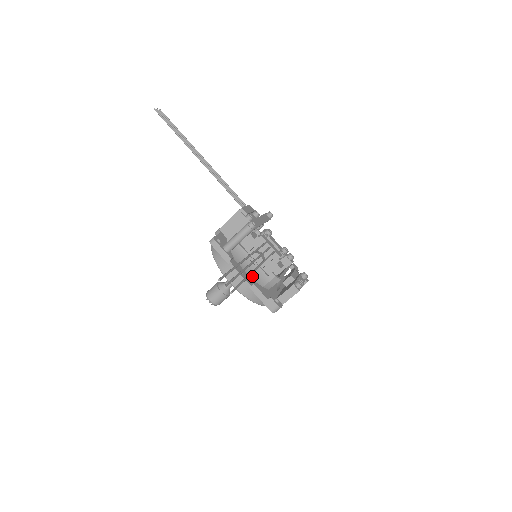
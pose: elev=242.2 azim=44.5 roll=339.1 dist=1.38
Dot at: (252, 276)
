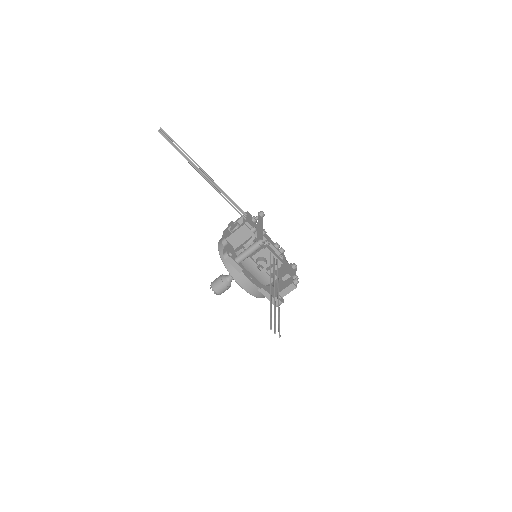
Dot at: (257, 277)
